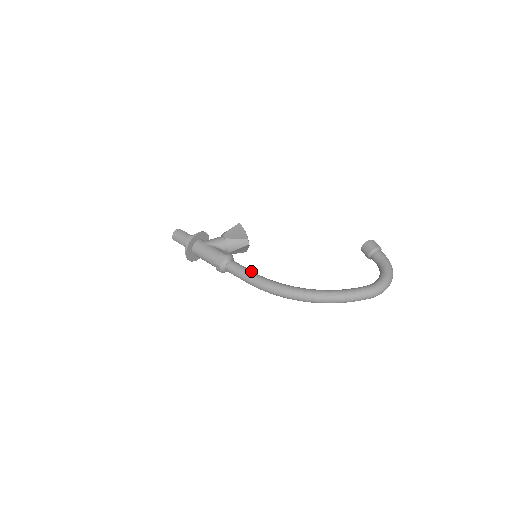
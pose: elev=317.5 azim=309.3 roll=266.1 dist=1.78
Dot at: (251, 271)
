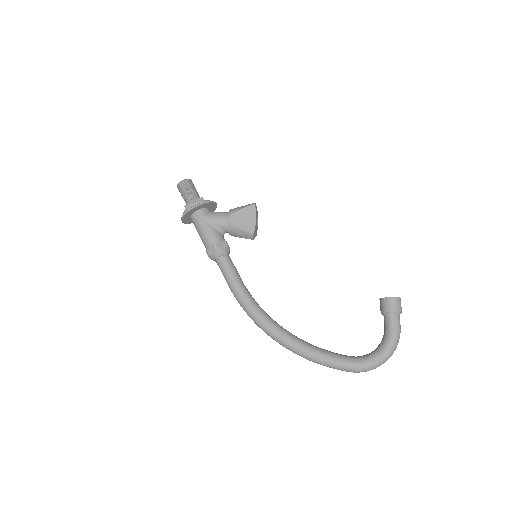
Dot at: (238, 280)
